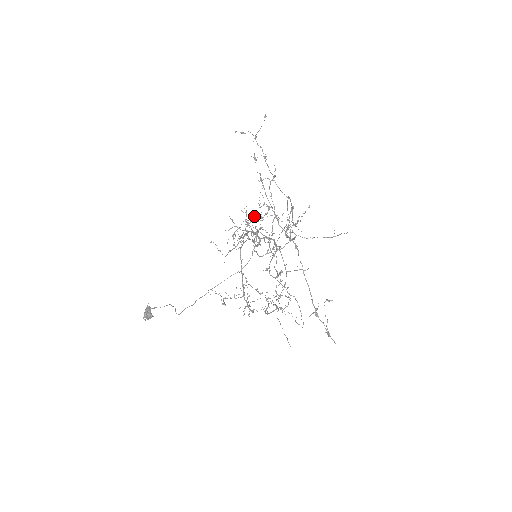
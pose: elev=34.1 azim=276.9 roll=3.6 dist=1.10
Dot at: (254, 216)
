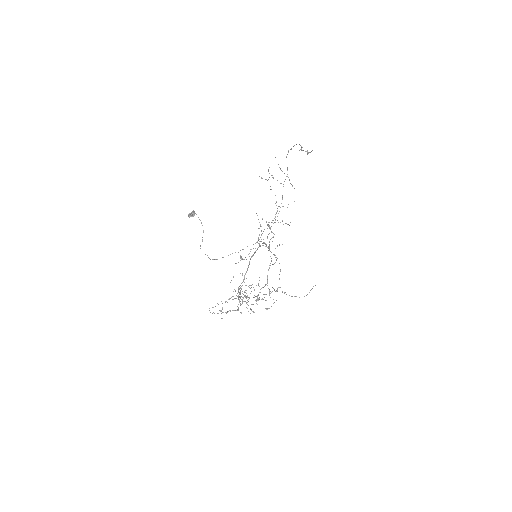
Dot at: (248, 299)
